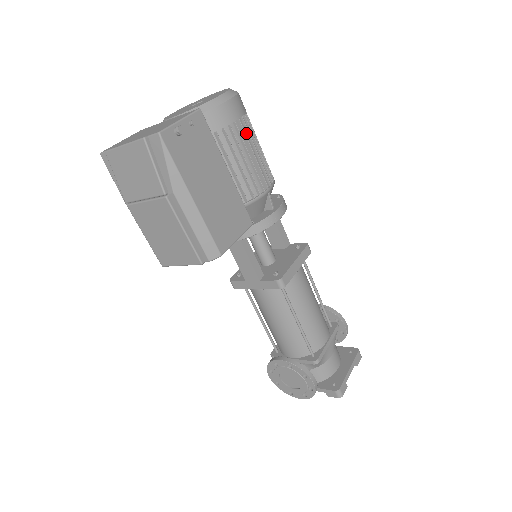
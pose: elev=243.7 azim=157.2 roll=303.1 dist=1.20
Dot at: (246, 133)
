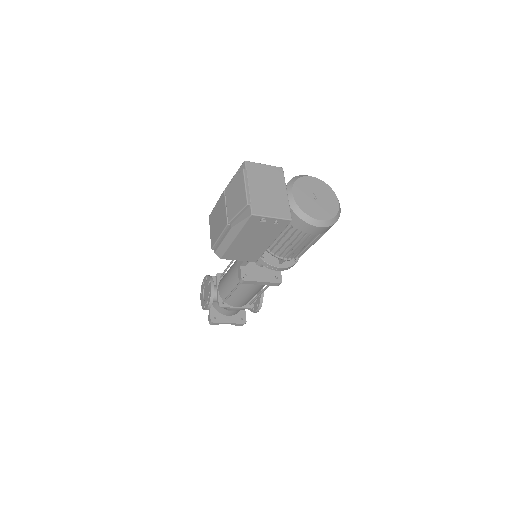
Dot at: (309, 239)
